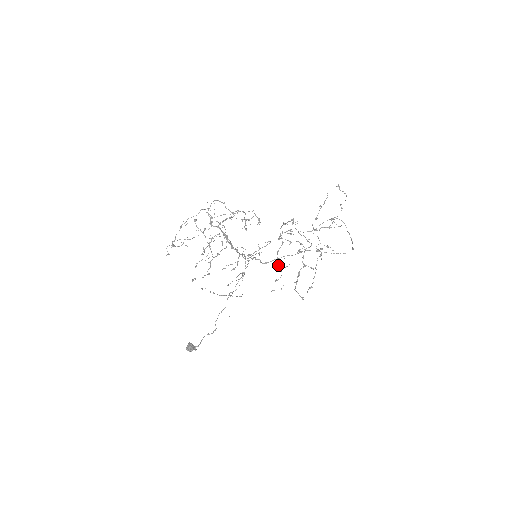
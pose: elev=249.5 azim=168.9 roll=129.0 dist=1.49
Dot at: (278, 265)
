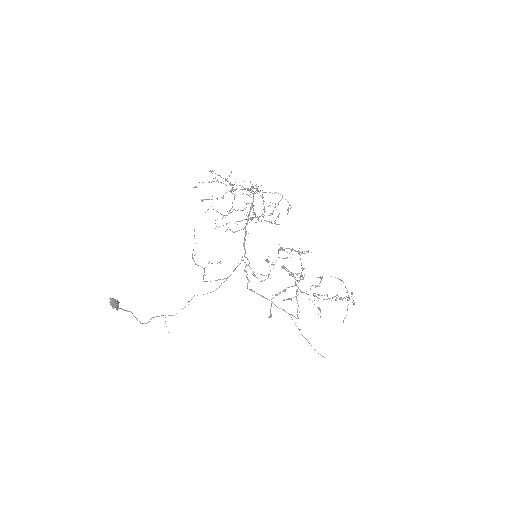
Dot at: (278, 252)
